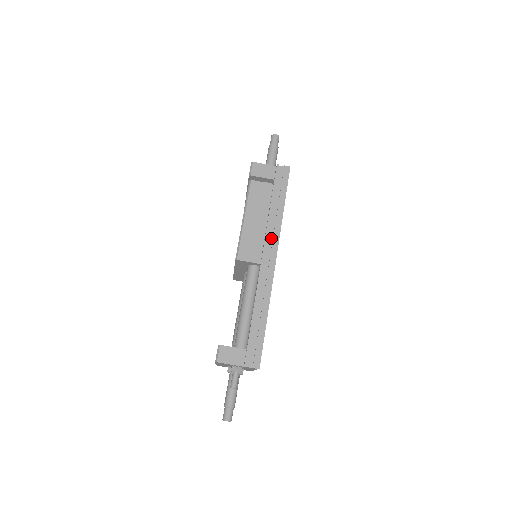
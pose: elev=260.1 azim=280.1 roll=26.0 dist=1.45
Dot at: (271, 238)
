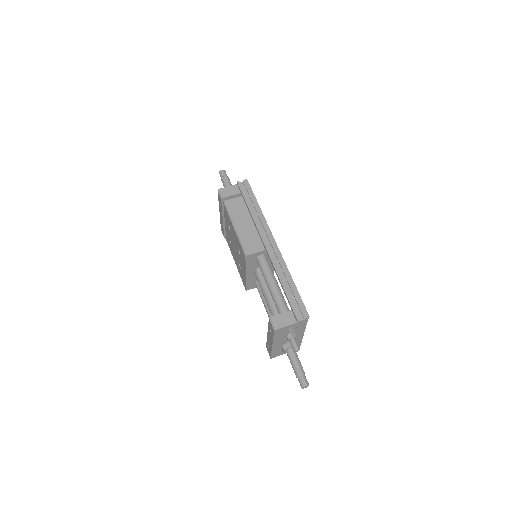
Dot at: (262, 229)
